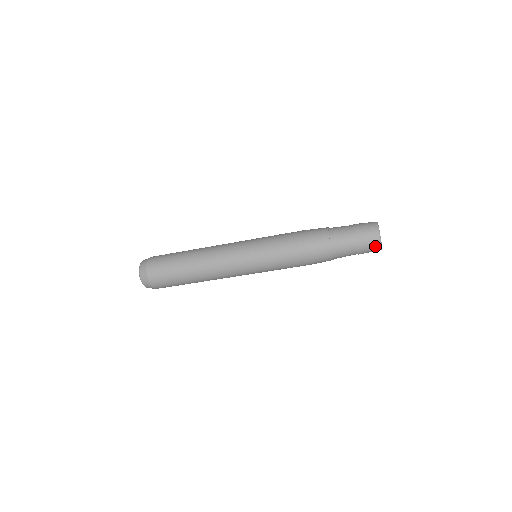
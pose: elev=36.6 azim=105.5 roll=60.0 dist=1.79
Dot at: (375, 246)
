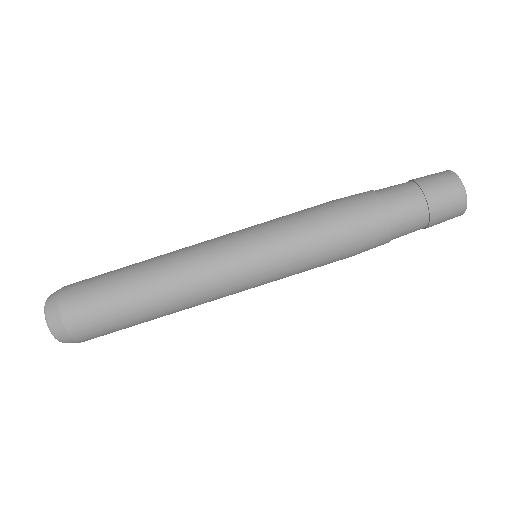
Dot at: (450, 181)
